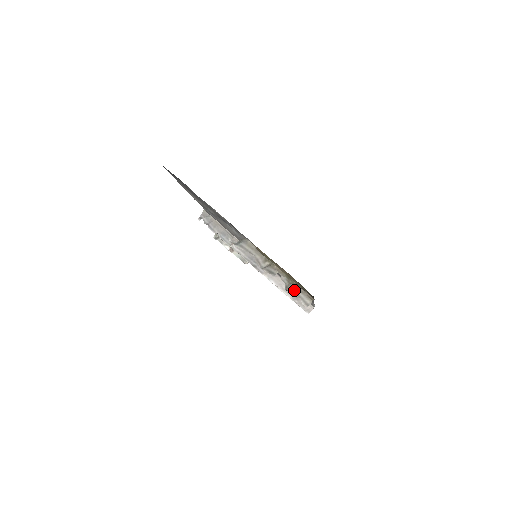
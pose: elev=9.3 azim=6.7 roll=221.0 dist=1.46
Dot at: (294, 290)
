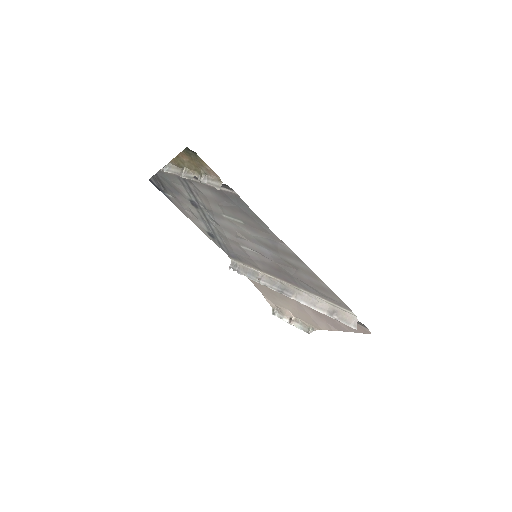
Dot at: (207, 182)
